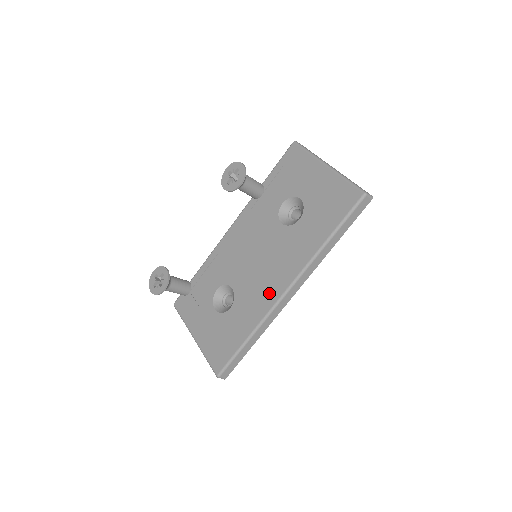
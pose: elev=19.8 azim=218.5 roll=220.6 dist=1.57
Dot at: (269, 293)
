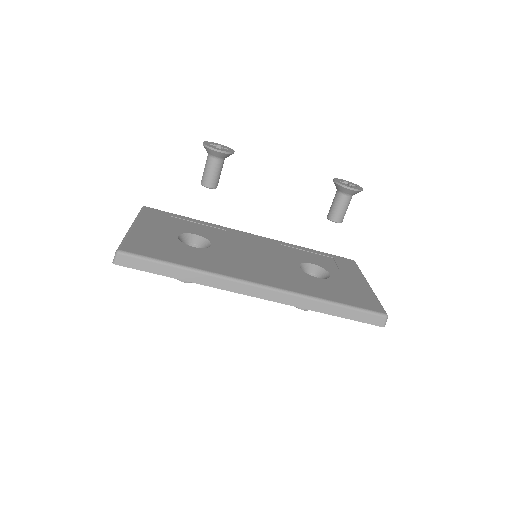
Dot at: (242, 272)
